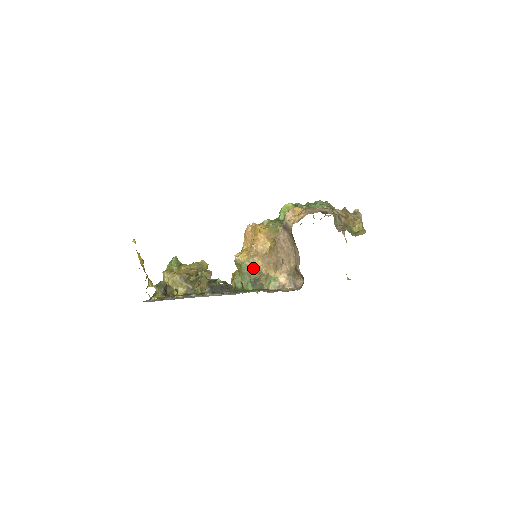
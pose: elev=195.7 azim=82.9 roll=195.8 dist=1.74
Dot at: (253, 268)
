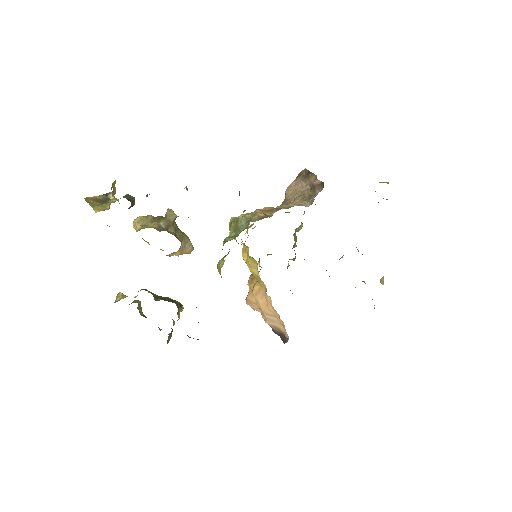
Dot at: (254, 217)
